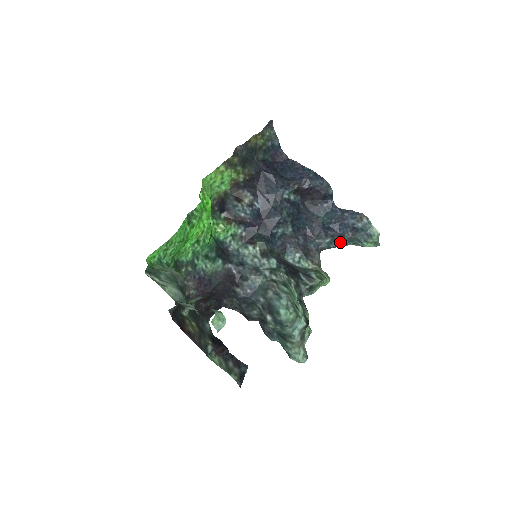
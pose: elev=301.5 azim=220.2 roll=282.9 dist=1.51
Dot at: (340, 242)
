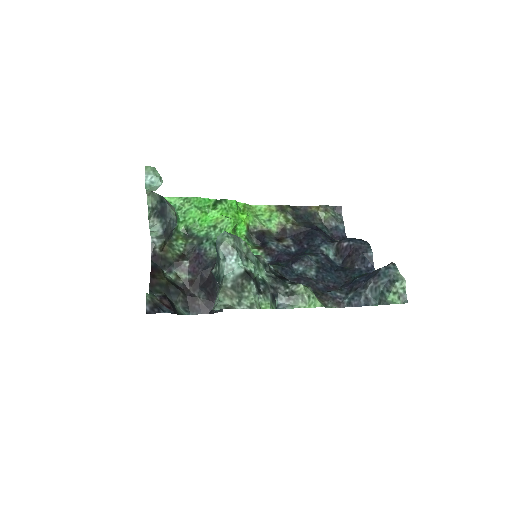
Dot at: (362, 296)
